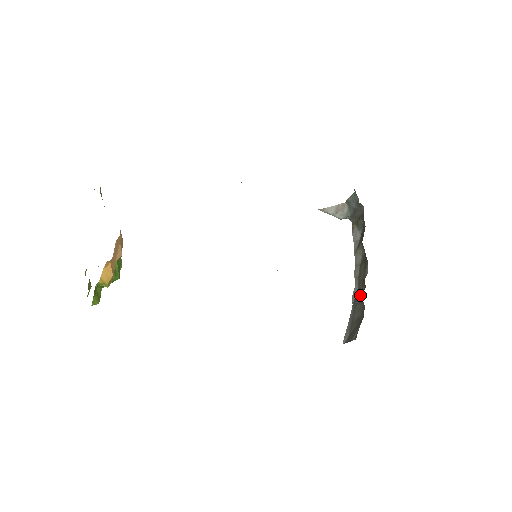
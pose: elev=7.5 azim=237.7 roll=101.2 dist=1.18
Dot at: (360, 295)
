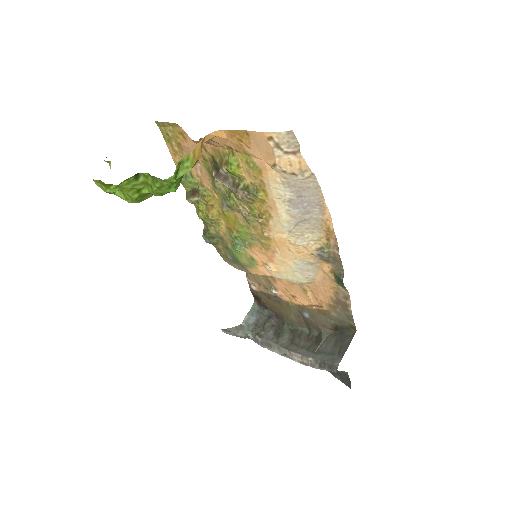
Dot at: (317, 342)
